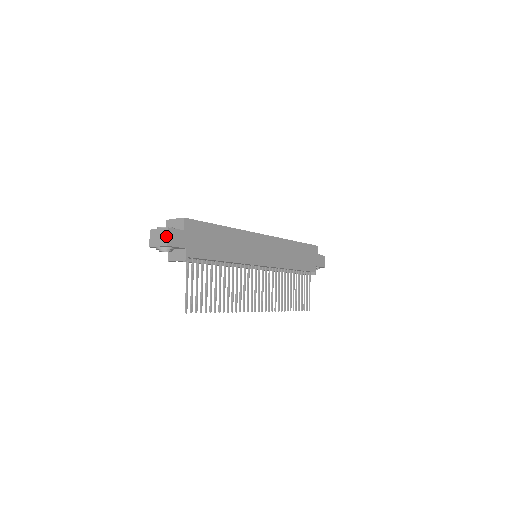
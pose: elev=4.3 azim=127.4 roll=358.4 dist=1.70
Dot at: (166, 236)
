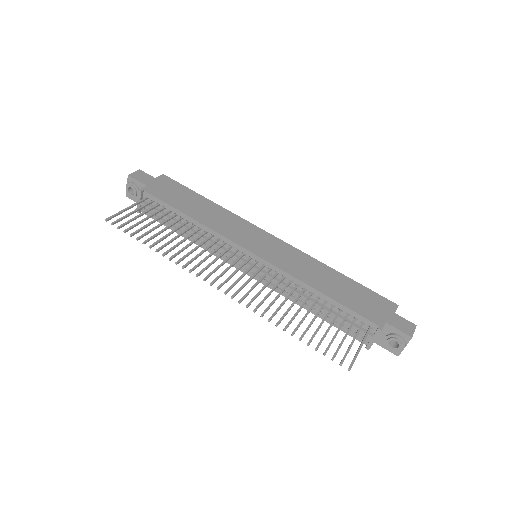
Dot at: (134, 173)
